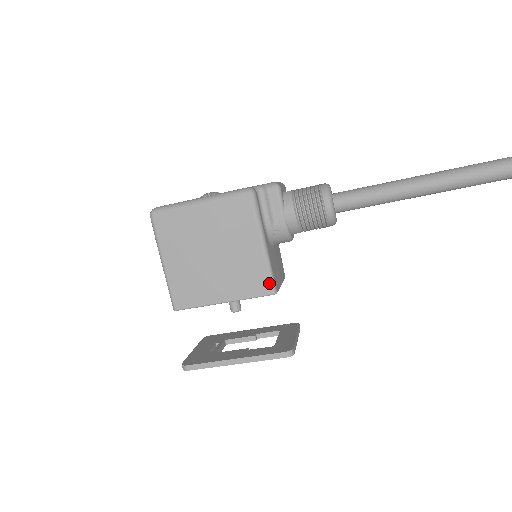
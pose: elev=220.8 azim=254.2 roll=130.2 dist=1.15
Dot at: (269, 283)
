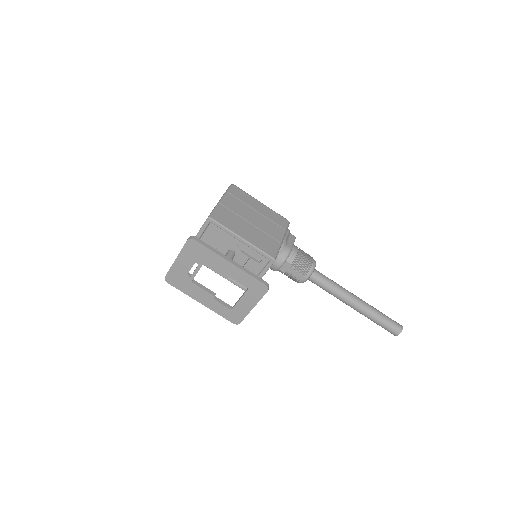
Dot at: (275, 253)
